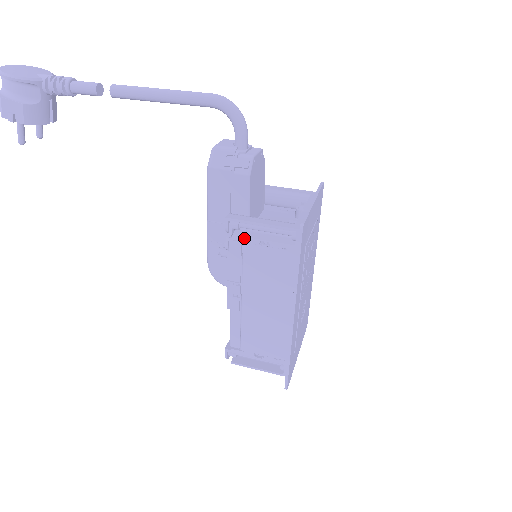
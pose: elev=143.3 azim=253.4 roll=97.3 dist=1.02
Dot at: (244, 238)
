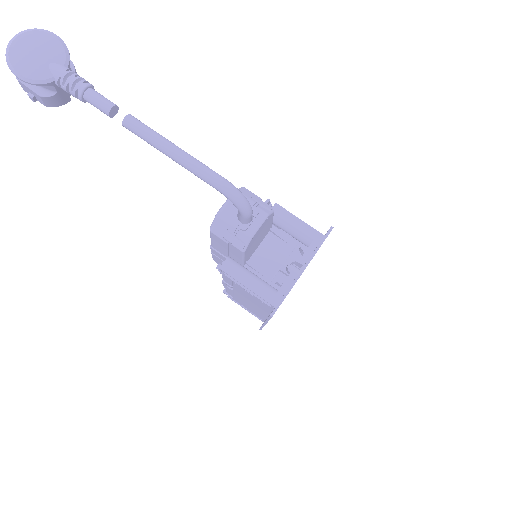
Dot at: (234, 281)
